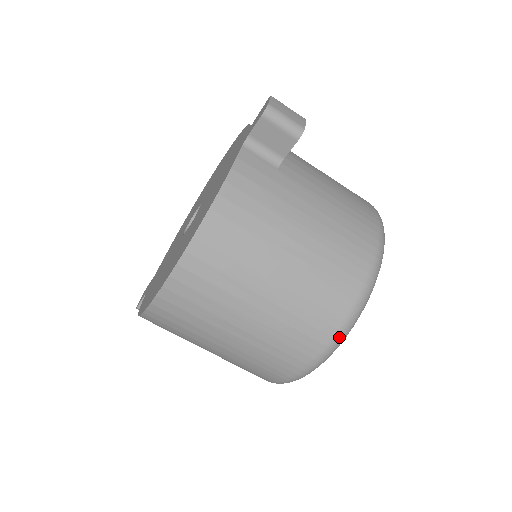
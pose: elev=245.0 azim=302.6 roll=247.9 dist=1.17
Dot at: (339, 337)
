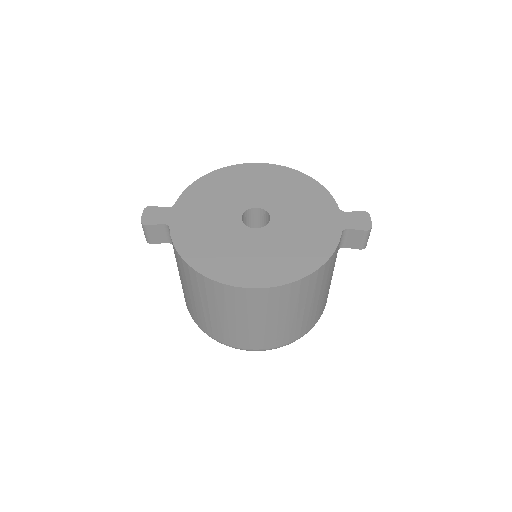
Dot at: occluded
